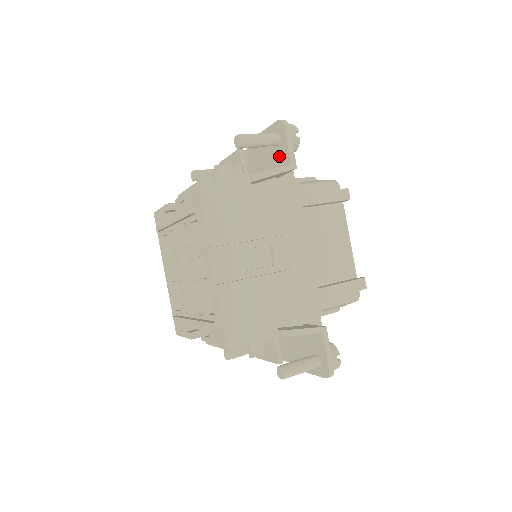
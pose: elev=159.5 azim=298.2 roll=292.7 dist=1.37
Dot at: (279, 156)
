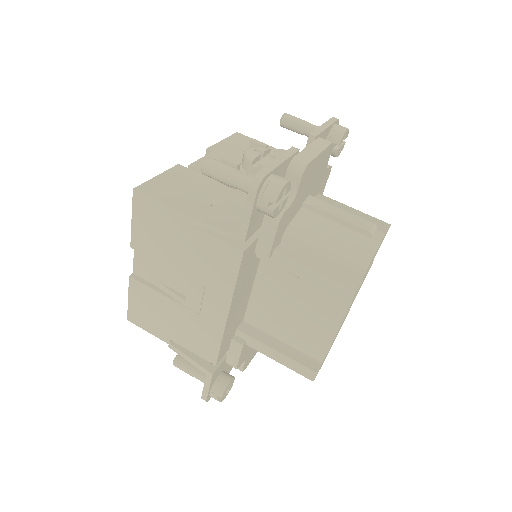
Dot at: occluded
